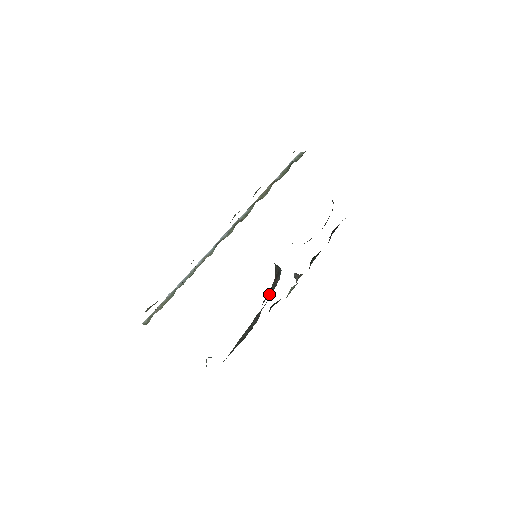
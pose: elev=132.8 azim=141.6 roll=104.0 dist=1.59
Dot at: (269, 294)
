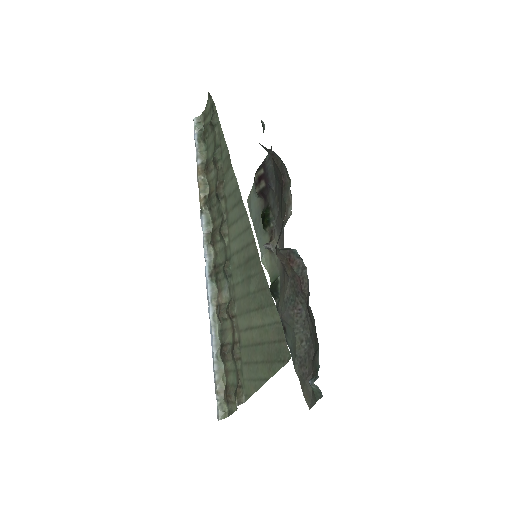
Dot at: (306, 280)
